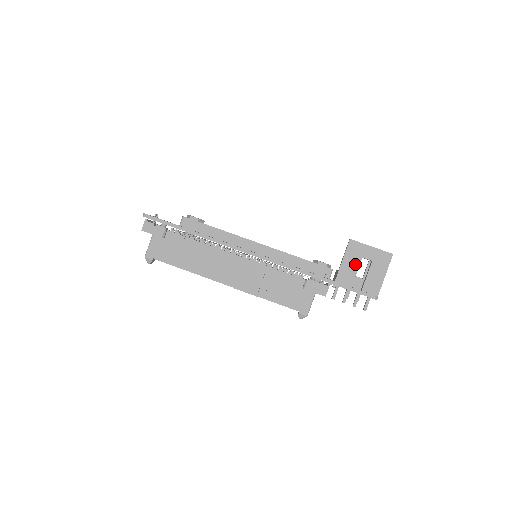
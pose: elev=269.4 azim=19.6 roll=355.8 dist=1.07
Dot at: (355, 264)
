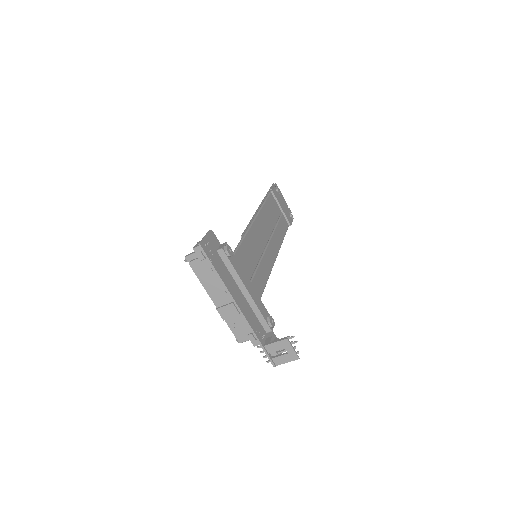
Dot at: (279, 348)
